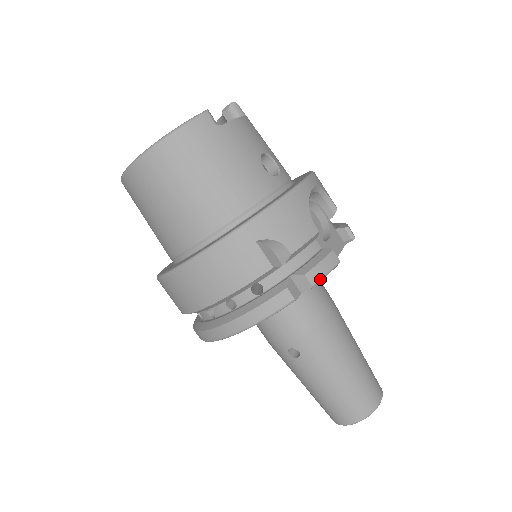
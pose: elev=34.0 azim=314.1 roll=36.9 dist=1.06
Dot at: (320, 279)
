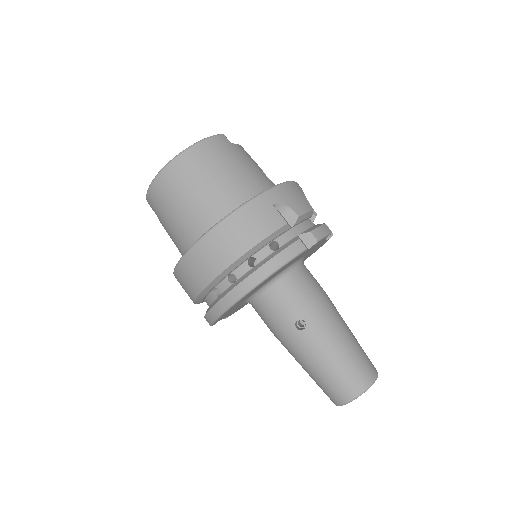
Dot at: (321, 237)
